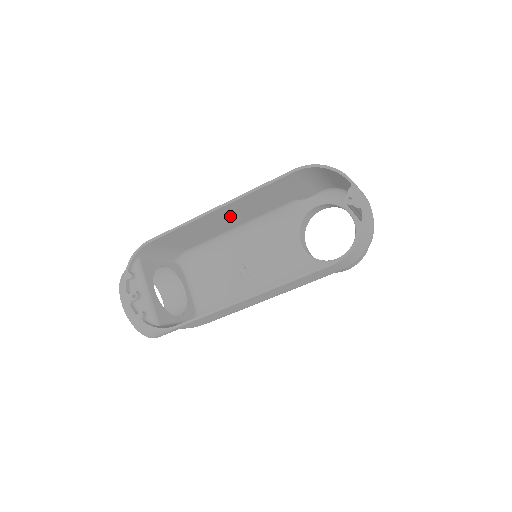
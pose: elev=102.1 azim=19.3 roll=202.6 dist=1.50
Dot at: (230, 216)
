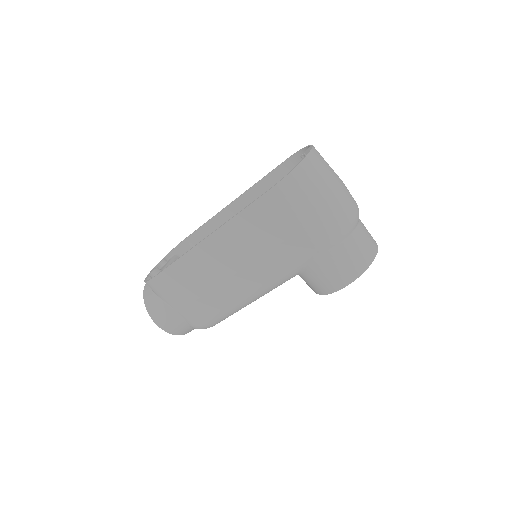
Dot at: occluded
